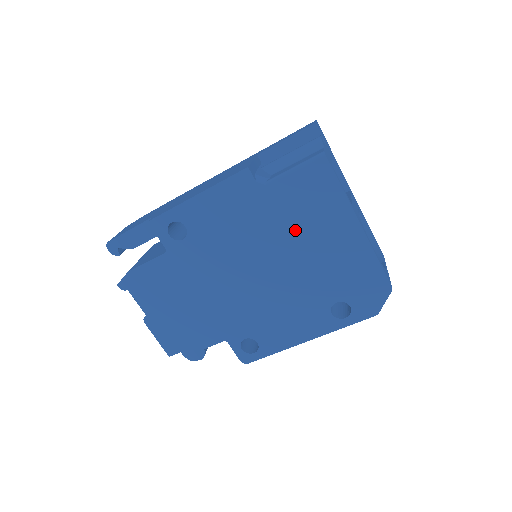
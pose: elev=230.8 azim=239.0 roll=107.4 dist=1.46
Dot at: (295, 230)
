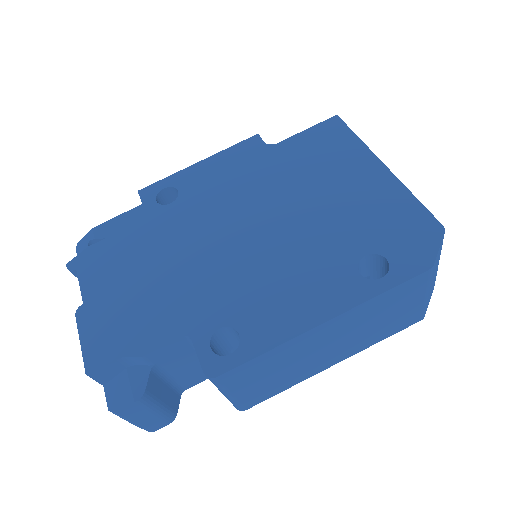
Dot at: (305, 179)
